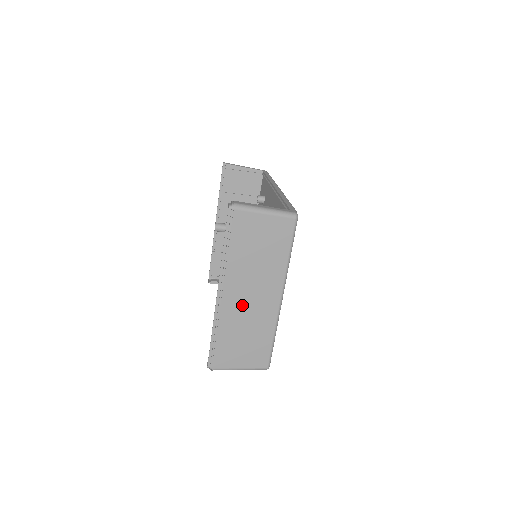
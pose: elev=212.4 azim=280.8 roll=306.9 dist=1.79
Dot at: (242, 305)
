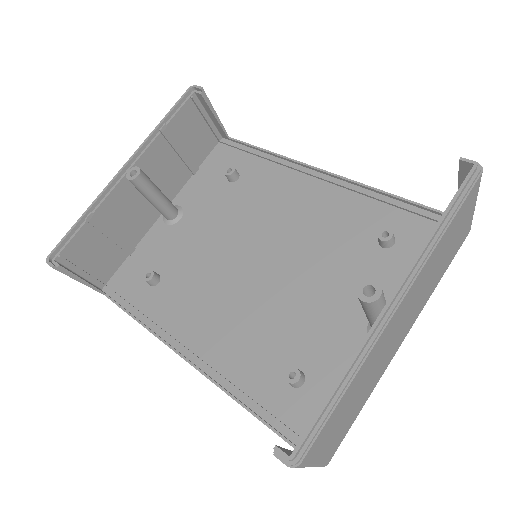
Dot at: (390, 336)
